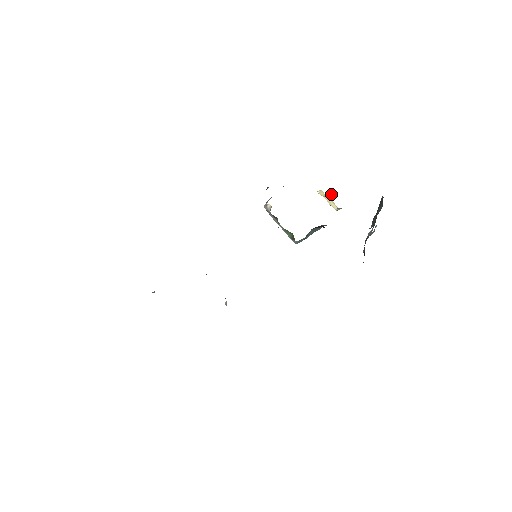
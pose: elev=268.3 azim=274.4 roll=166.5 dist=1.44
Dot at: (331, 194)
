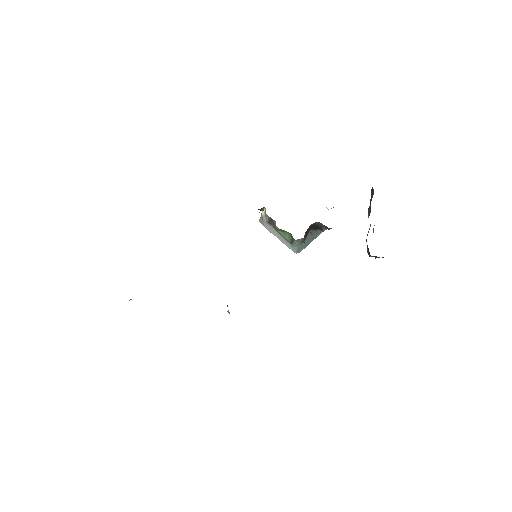
Dot at: occluded
